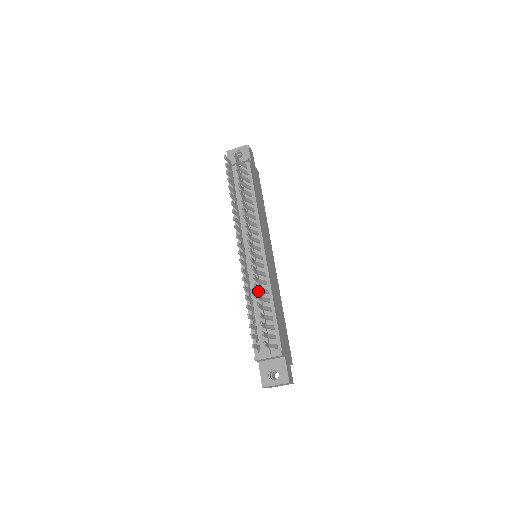
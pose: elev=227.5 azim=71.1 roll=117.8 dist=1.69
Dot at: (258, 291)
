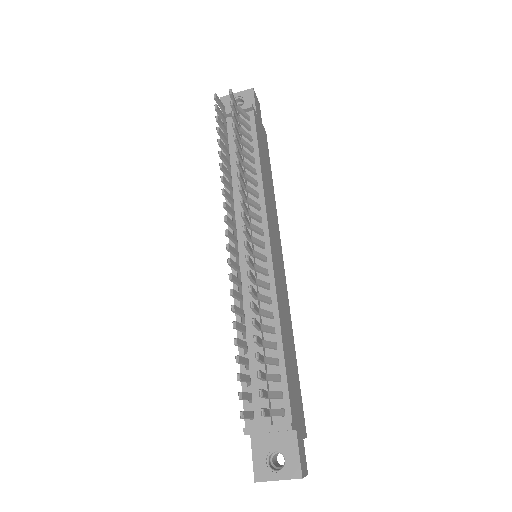
Dot at: occluded
